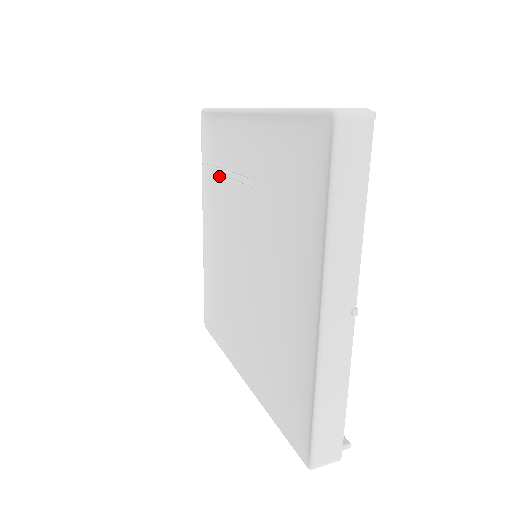
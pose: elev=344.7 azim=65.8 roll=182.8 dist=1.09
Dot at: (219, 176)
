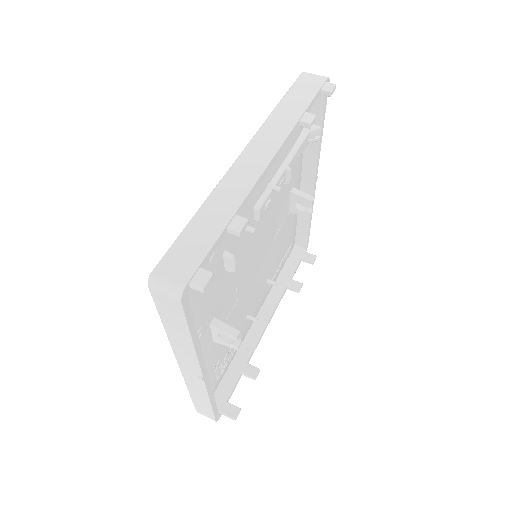
Dot at: occluded
